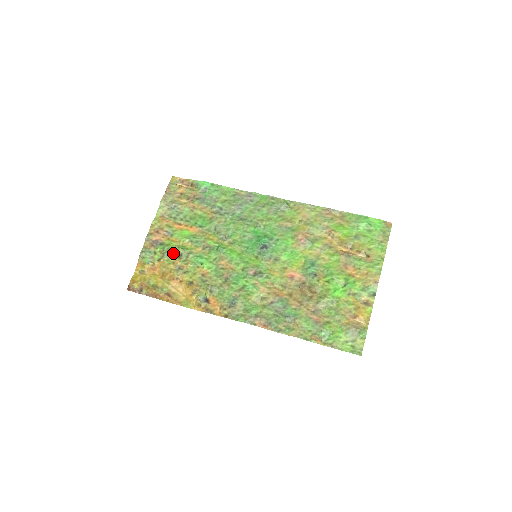
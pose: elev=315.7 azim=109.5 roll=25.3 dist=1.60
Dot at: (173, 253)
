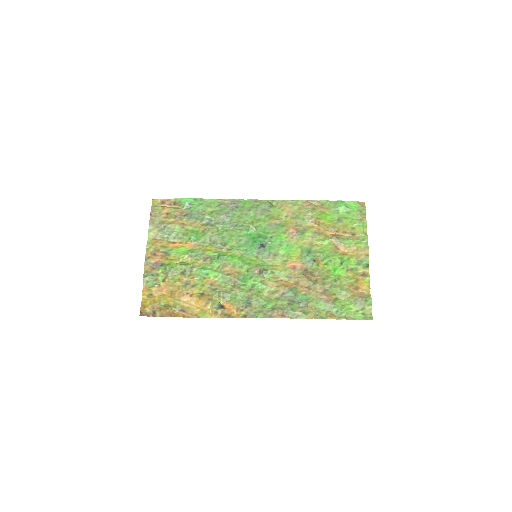
Dot at: (176, 271)
